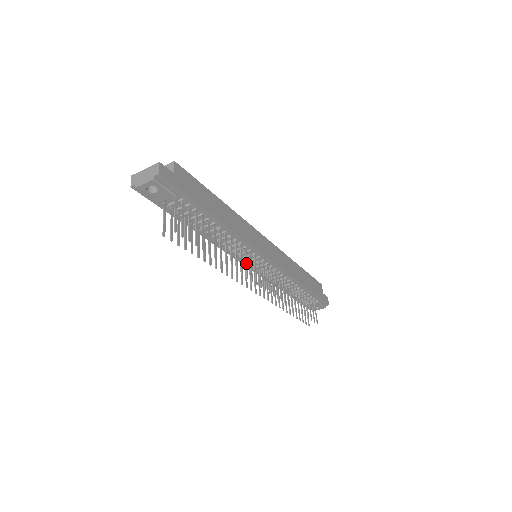
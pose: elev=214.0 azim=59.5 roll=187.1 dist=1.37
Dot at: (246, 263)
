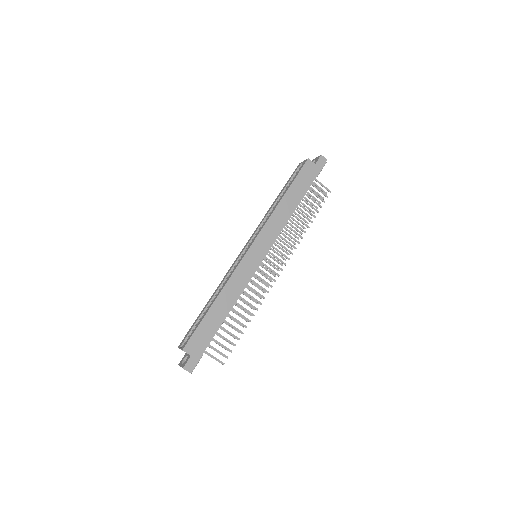
Dot at: (258, 286)
